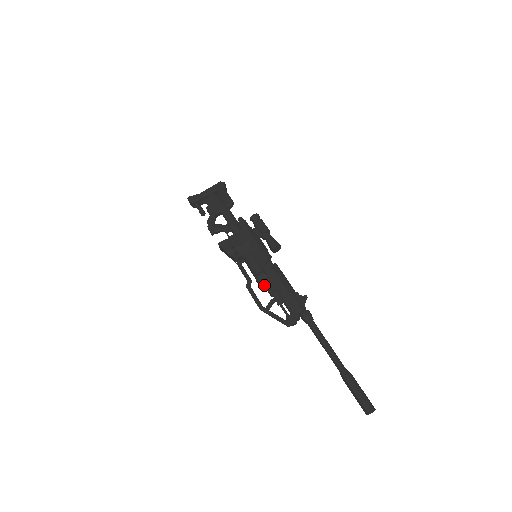
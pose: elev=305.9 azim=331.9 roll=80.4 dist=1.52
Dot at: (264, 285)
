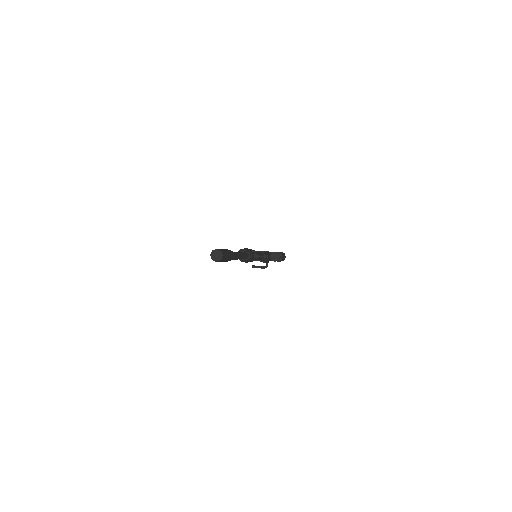
Dot at: occluded
